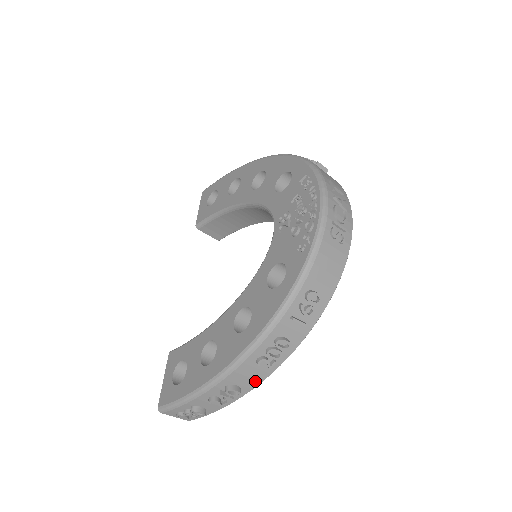
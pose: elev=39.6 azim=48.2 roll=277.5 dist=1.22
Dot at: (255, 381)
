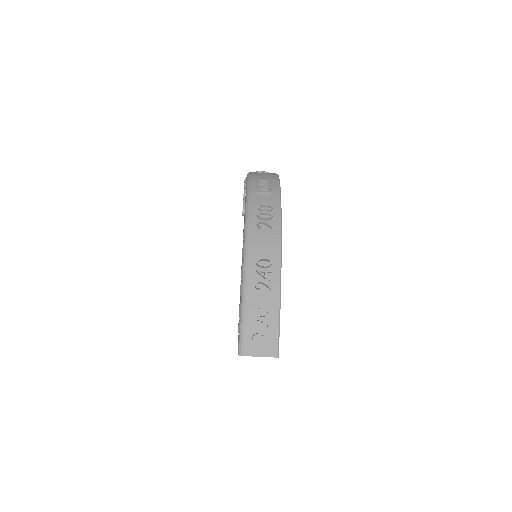
Dot at: (275, 247)
